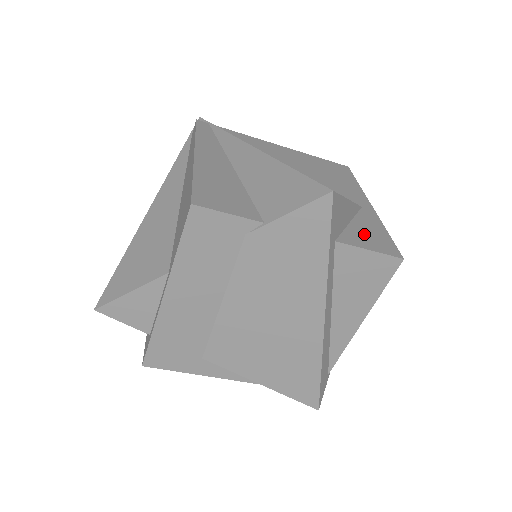
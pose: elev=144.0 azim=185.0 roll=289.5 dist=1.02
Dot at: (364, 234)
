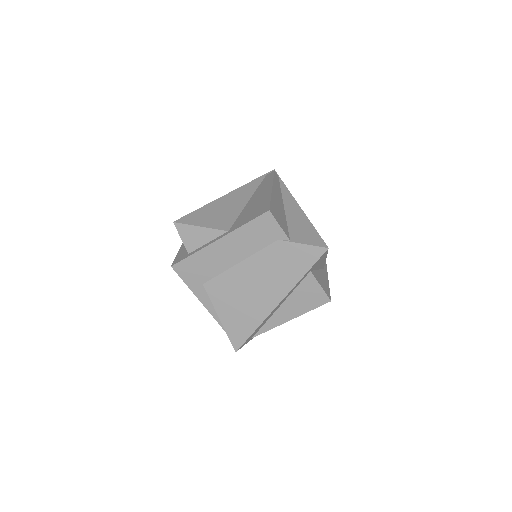
Dot at: (321, 279)
